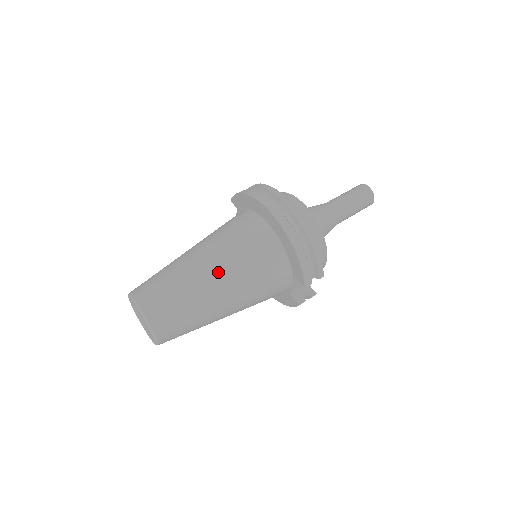
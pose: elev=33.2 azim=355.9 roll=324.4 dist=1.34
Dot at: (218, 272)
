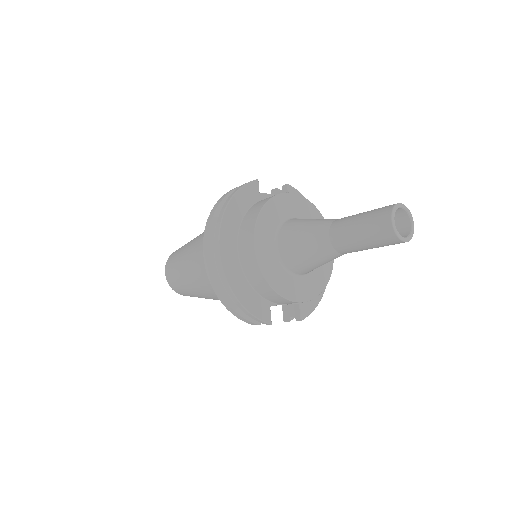
Dot at: (194, 277)
